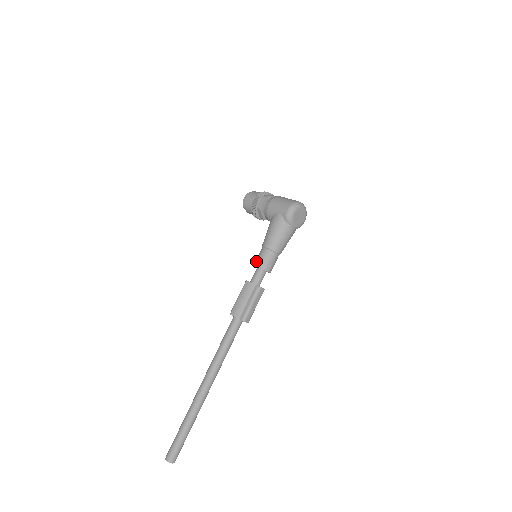
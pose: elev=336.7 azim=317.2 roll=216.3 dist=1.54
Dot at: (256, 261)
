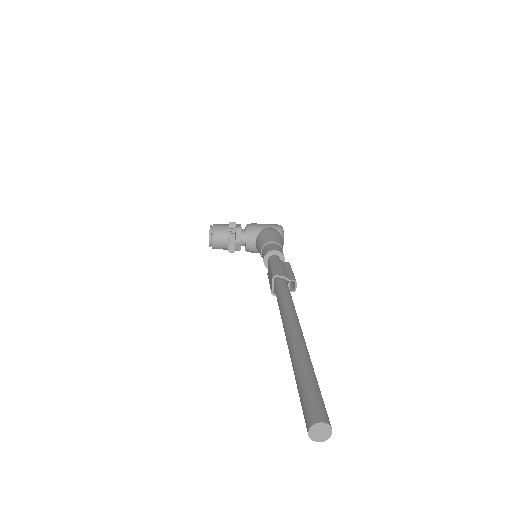
Dot at: (270, 249)
